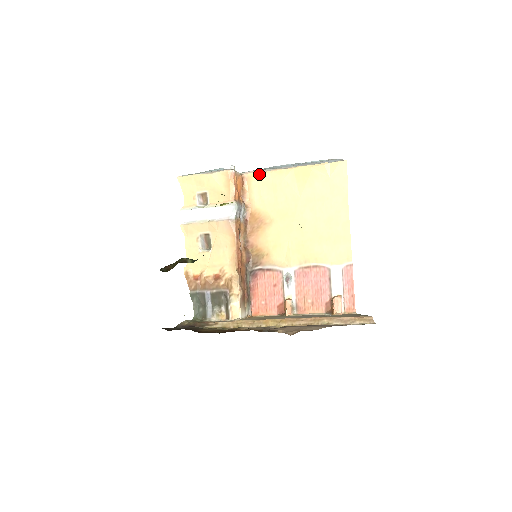
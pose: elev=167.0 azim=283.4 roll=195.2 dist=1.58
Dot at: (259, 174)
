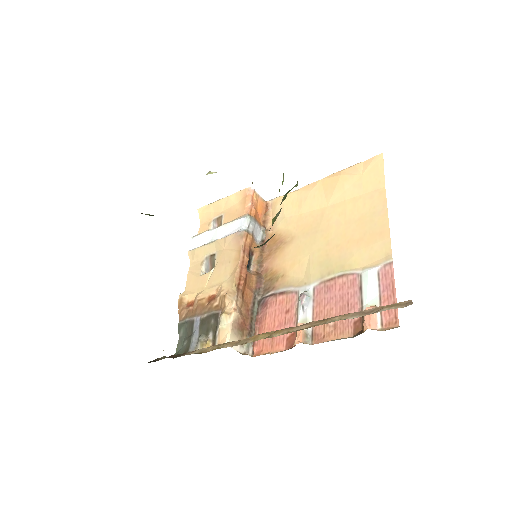
Dot at: occluded
